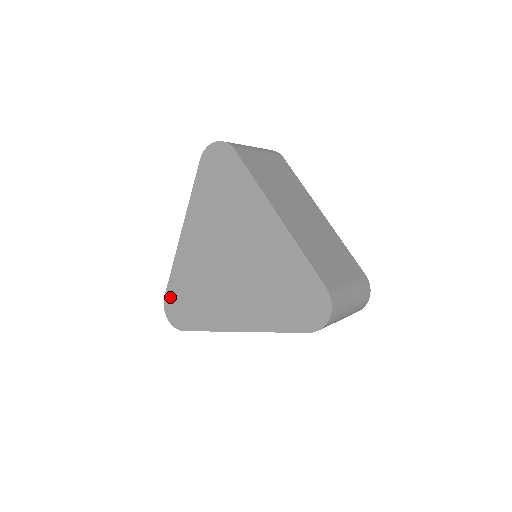
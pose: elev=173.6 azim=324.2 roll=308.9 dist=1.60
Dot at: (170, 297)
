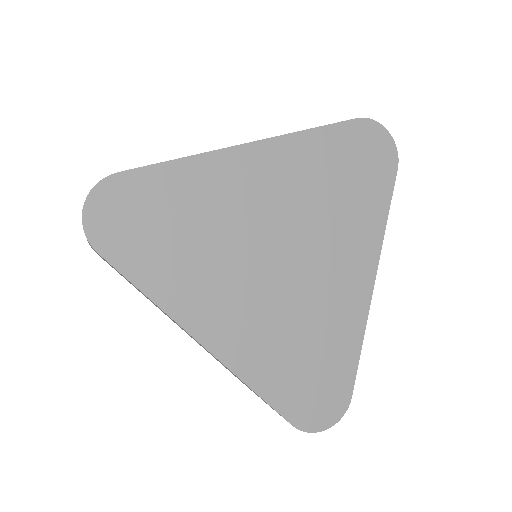
Dot at: (129, 186)
